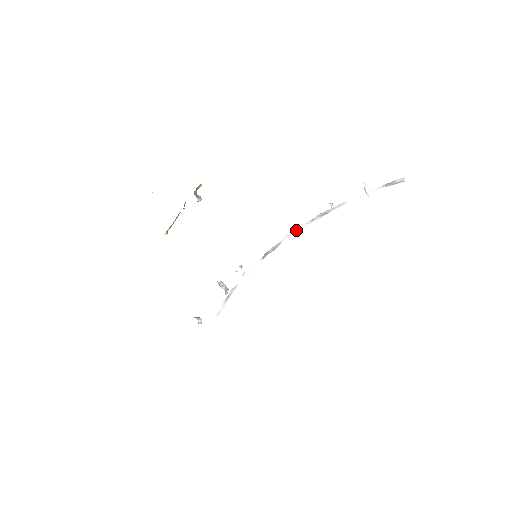
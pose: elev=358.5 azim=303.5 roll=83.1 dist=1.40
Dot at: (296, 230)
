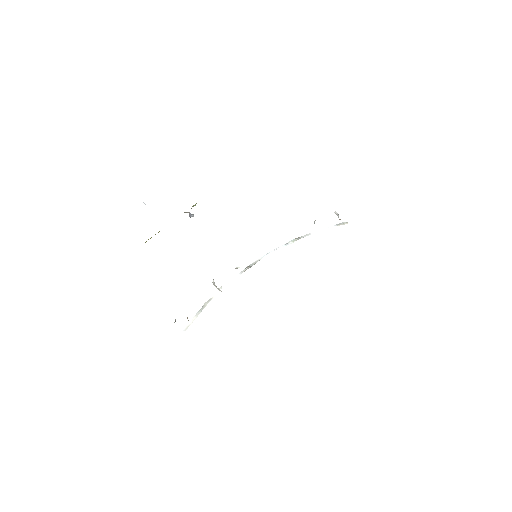
Dot at: occluded
